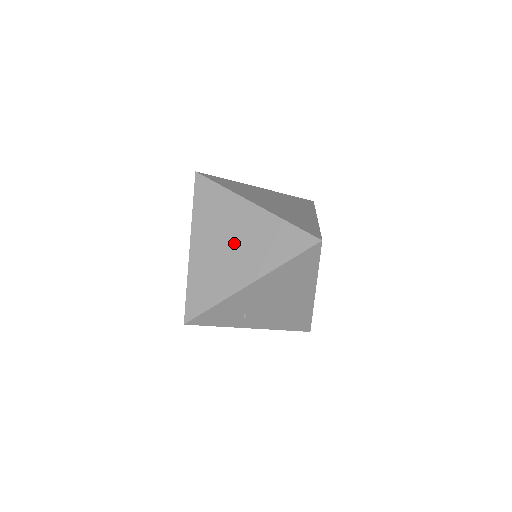
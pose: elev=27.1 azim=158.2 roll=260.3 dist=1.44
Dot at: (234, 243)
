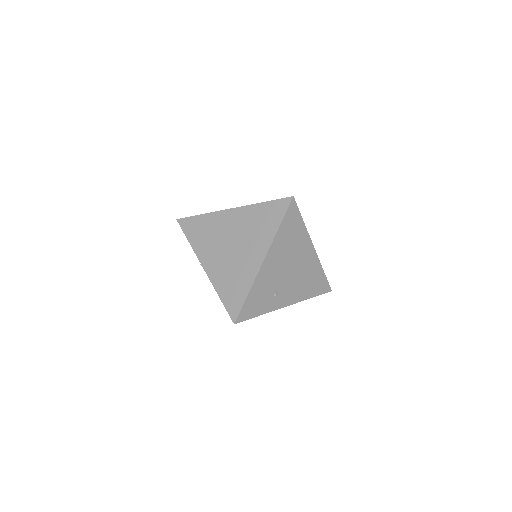
Dot at: (234, 243)
